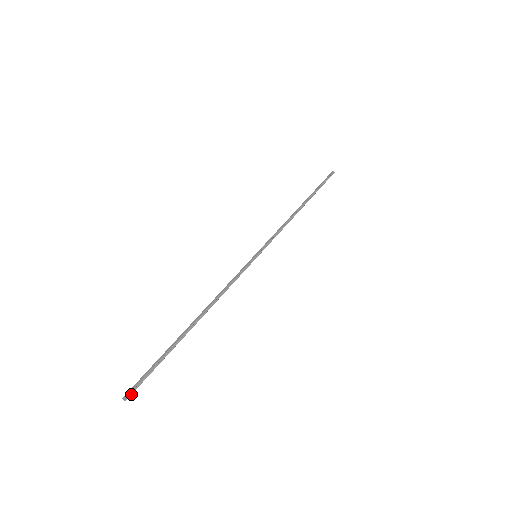
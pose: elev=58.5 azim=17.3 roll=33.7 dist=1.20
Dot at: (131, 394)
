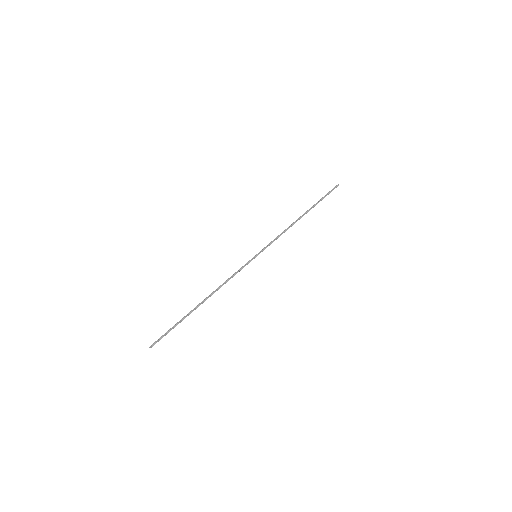
Dot at: occluded
